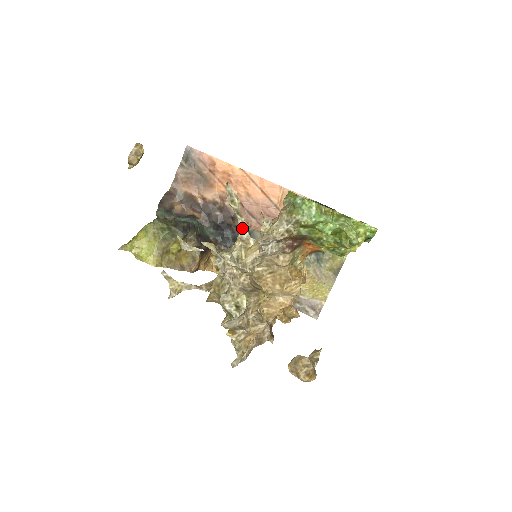
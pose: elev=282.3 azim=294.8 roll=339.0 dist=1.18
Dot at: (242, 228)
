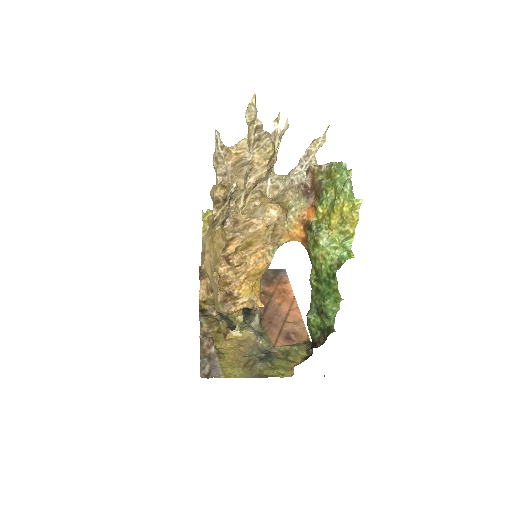
Dot at: occluded
